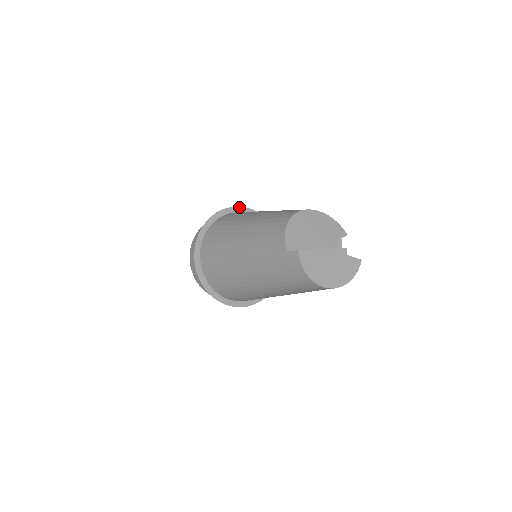
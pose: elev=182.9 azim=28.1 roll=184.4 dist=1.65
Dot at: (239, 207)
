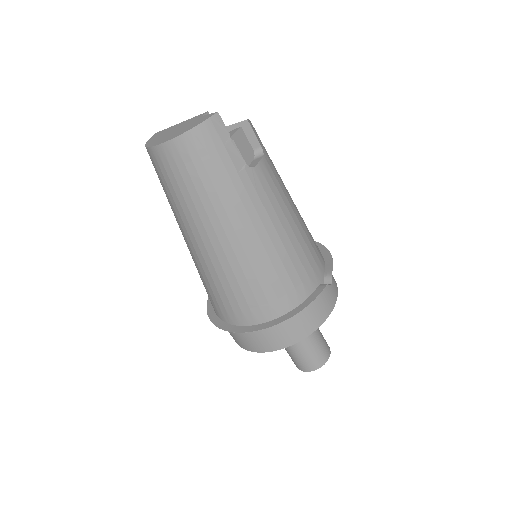
Dot at: occluded
